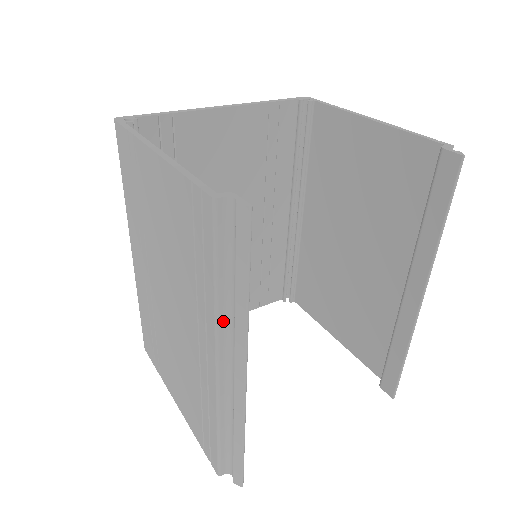
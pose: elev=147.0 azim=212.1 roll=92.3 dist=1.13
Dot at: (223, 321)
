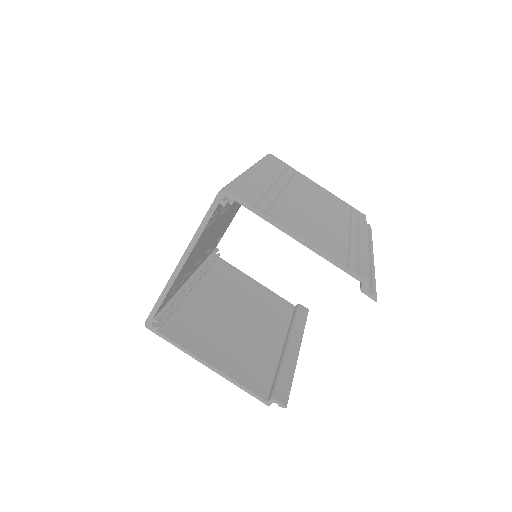
Dot at: occluded
